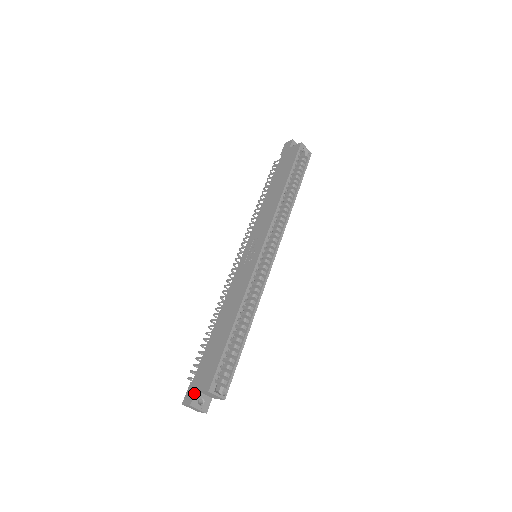
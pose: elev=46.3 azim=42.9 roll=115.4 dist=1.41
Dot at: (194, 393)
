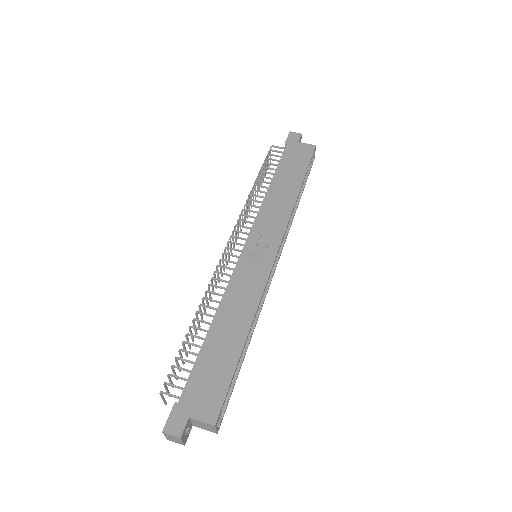
Dot at: (187, 421)
